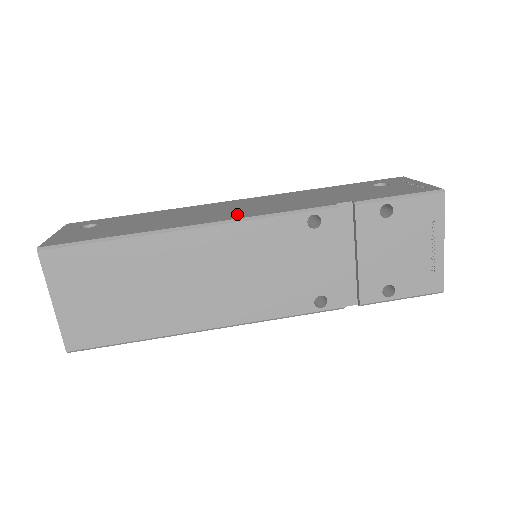
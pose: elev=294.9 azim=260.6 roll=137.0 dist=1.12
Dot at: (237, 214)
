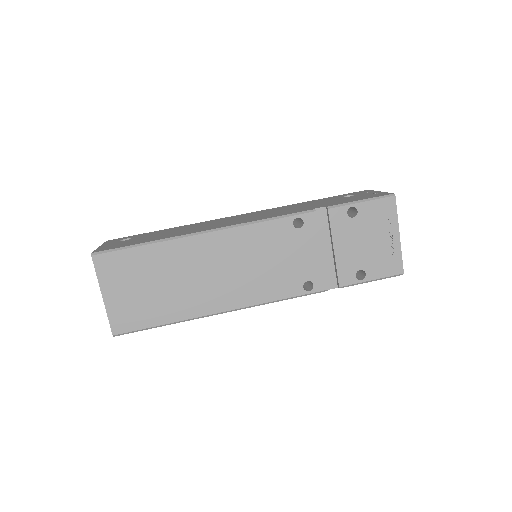
Dot at: (240, 222)
